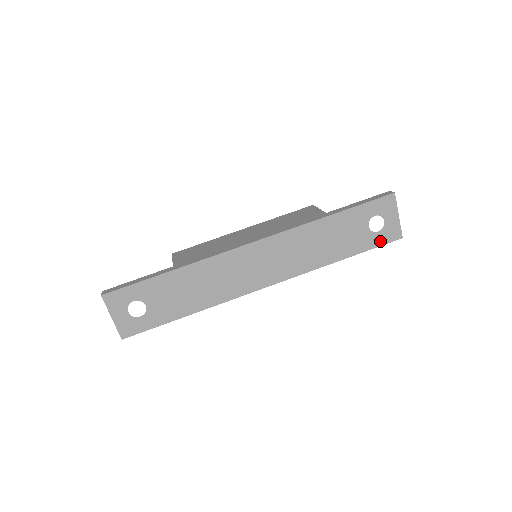
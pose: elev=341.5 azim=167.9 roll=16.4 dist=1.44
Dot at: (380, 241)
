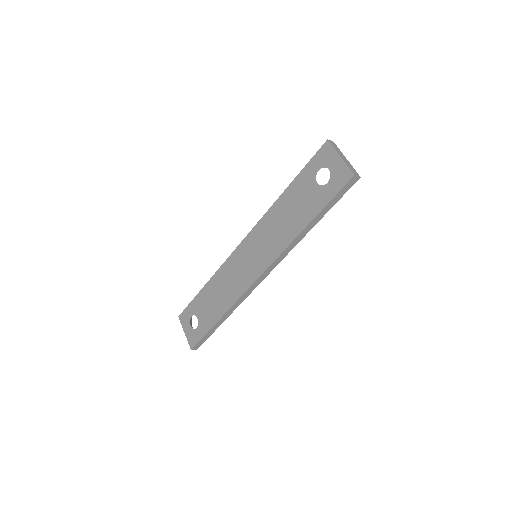
Dot at: (333, 191)
